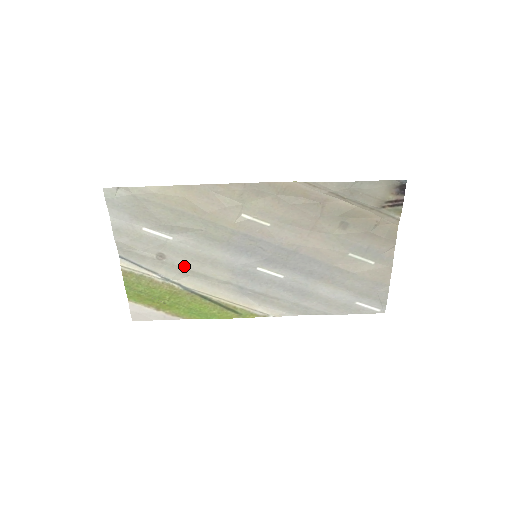
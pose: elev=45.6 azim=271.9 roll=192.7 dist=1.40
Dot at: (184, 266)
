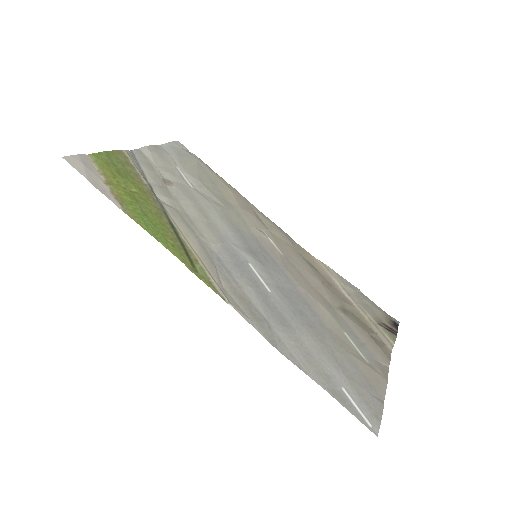
Dot at: (181, 202)
